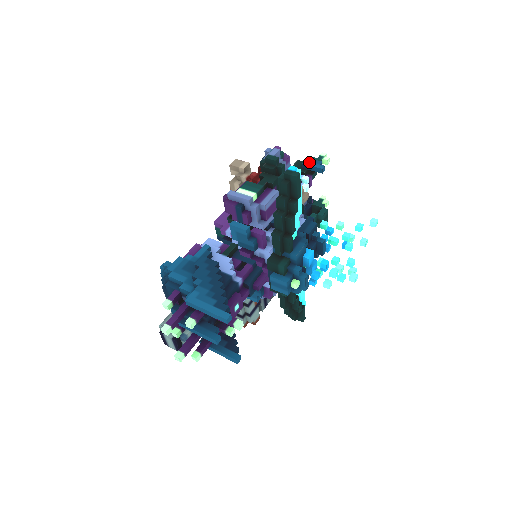
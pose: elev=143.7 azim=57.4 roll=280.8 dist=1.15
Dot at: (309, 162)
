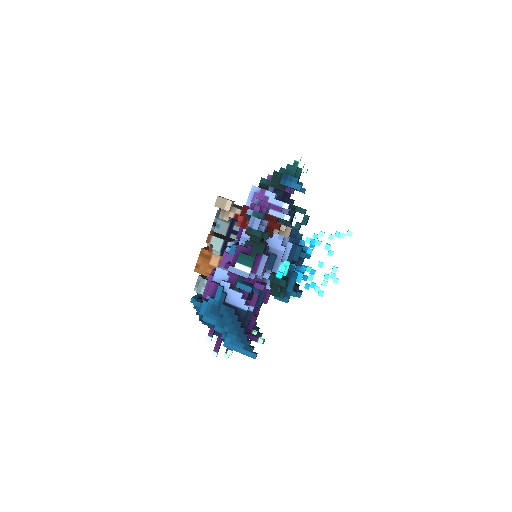
Dot at: (286, 181)
